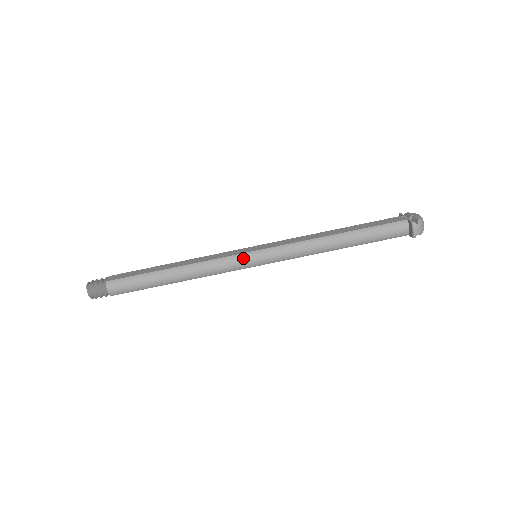
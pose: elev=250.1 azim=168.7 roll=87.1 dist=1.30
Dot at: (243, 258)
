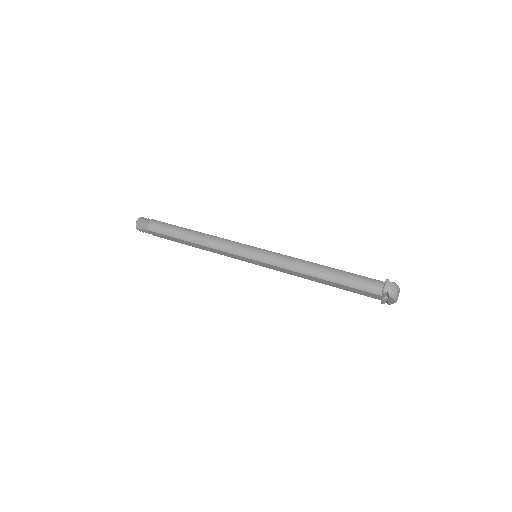
Dot at: (246, 247)
